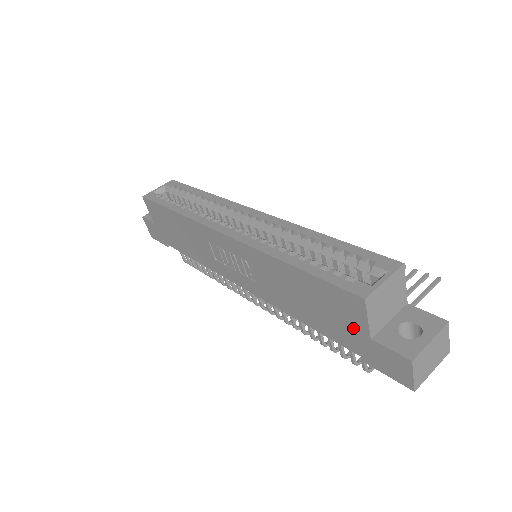
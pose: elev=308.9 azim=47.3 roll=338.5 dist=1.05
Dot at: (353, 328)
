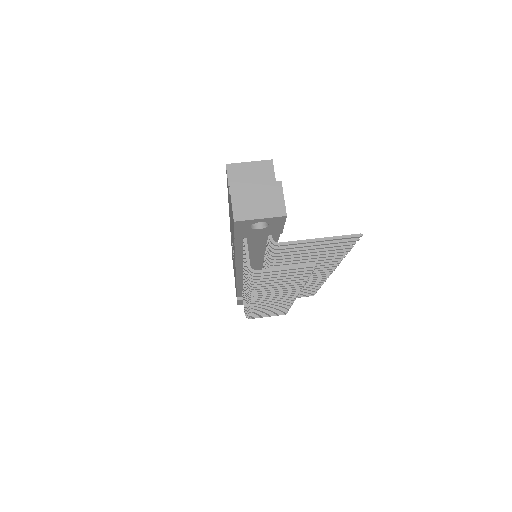
Dot at: (230, 206)
